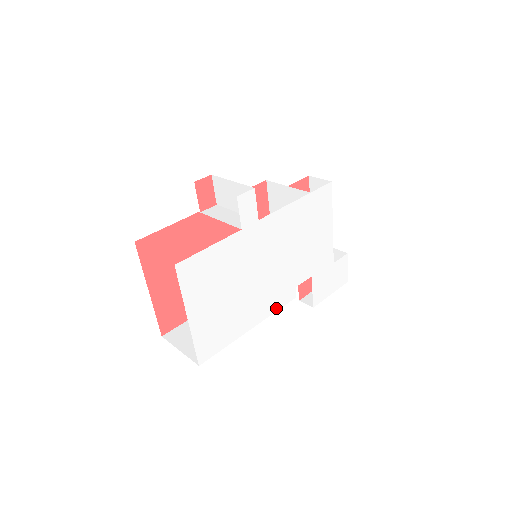
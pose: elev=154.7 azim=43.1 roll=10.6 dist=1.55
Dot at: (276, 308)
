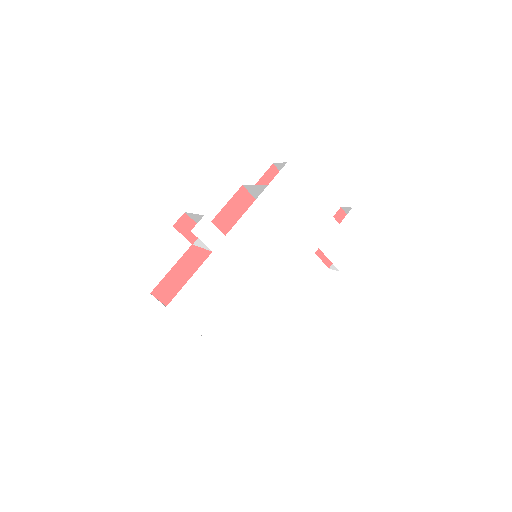
Dot at: (294, 291)
